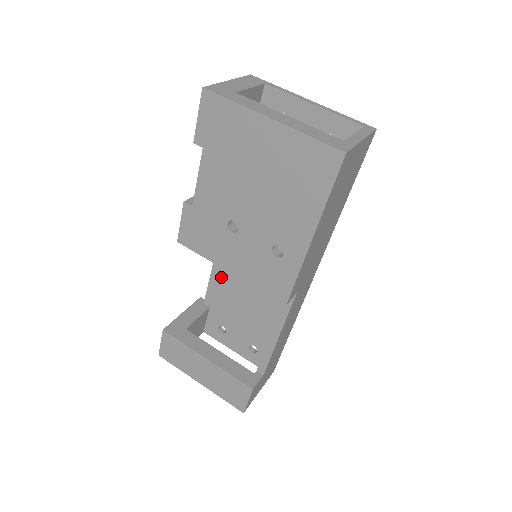
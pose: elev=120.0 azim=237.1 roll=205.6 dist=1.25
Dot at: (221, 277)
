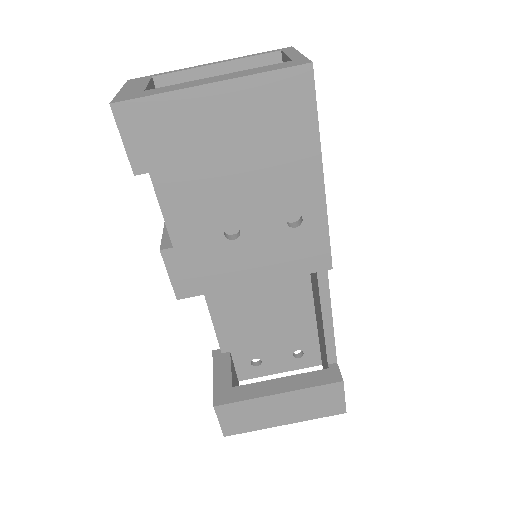
Dot at: (224, 312)
